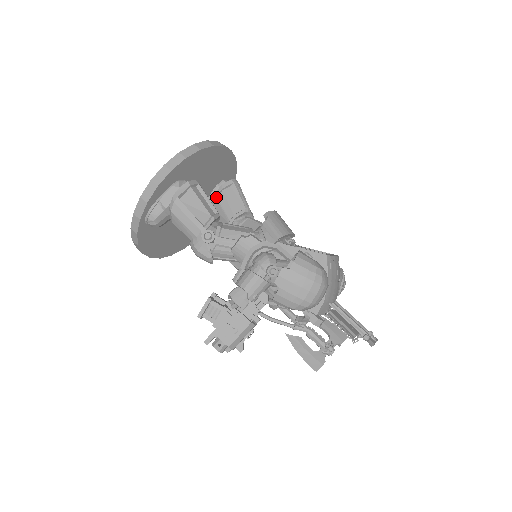
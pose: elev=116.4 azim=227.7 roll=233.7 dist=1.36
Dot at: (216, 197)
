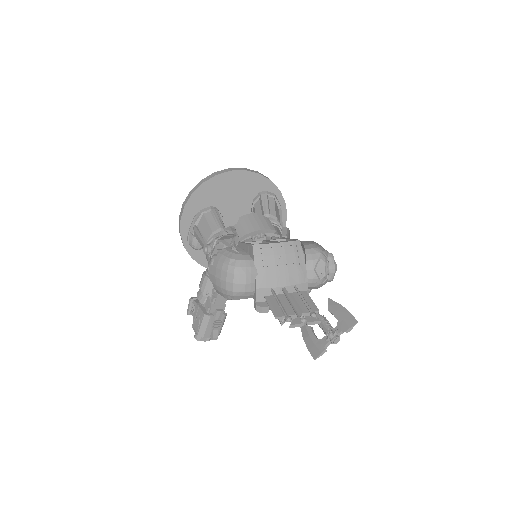
Dot at: (252, 211)
